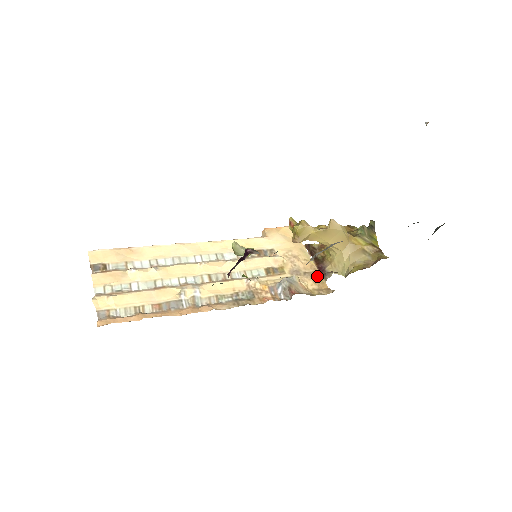
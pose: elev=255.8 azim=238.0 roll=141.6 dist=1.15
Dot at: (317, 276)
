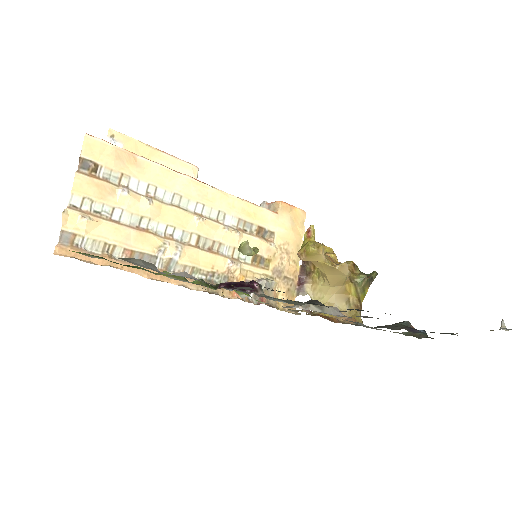
Dot at: (293, 286)
